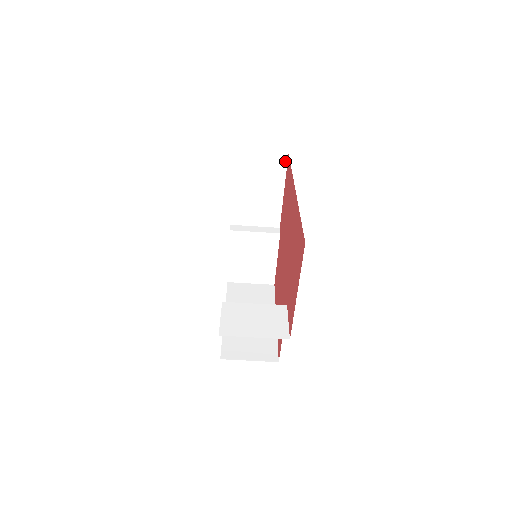
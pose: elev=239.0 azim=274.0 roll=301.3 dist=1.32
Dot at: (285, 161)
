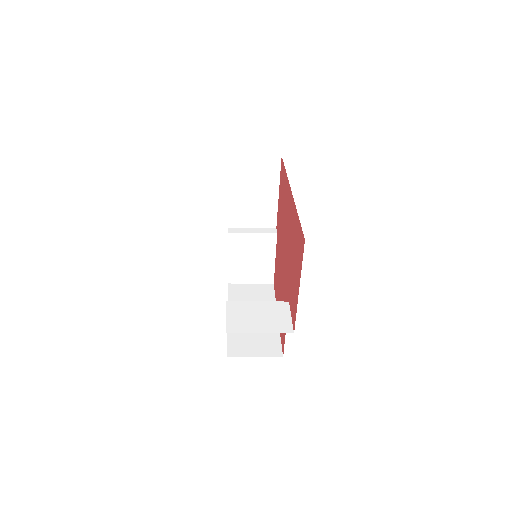
Dot at: (279, 163)
